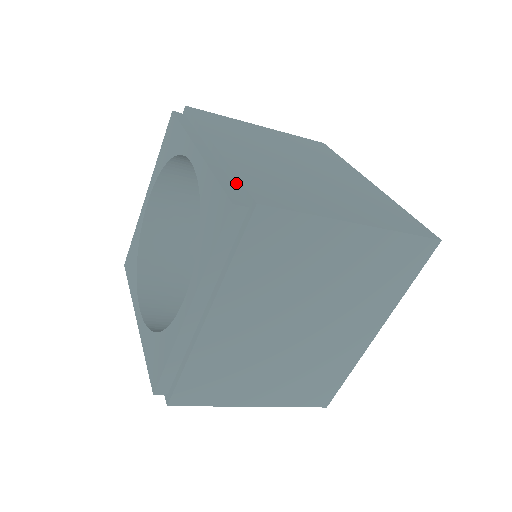
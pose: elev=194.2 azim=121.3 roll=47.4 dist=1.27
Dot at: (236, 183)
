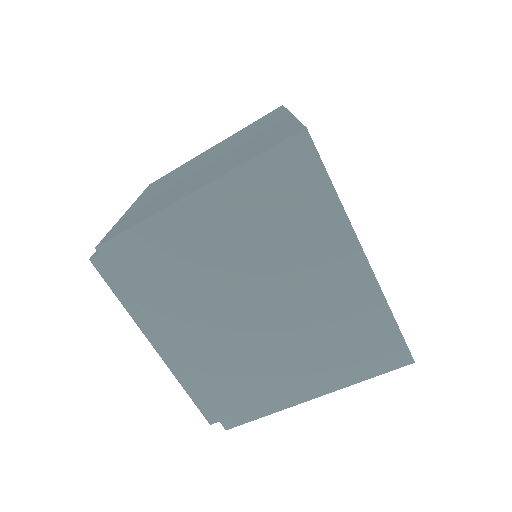
Dot at: occluded
